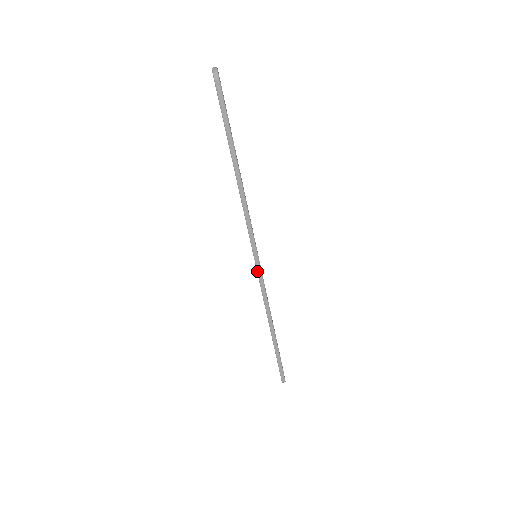
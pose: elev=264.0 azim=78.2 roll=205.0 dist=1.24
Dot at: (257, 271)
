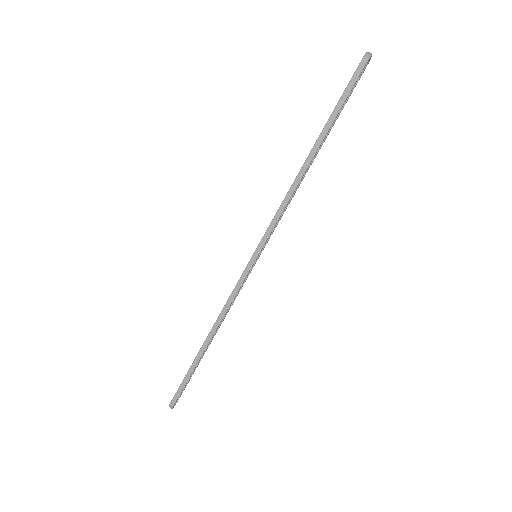
Dot at: (245, 269)
